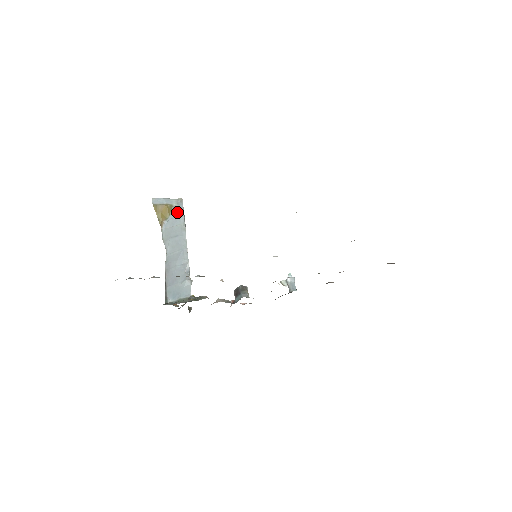
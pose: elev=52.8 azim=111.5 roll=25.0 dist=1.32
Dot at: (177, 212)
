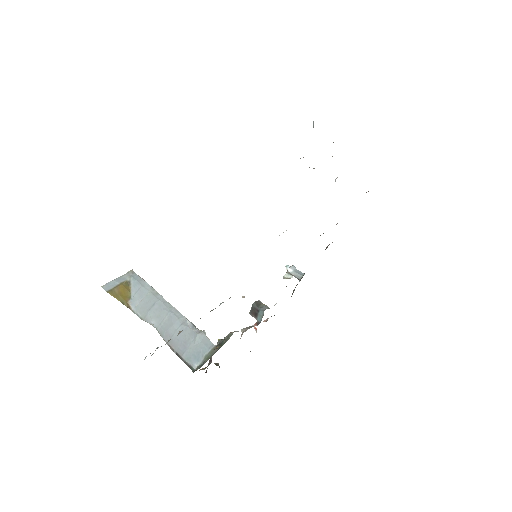
Dot at: (137, 284)
